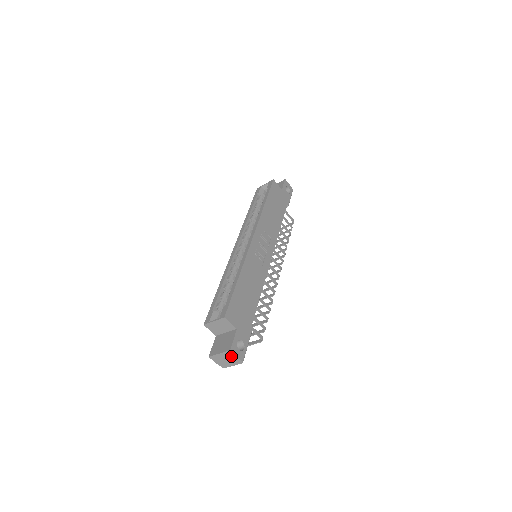
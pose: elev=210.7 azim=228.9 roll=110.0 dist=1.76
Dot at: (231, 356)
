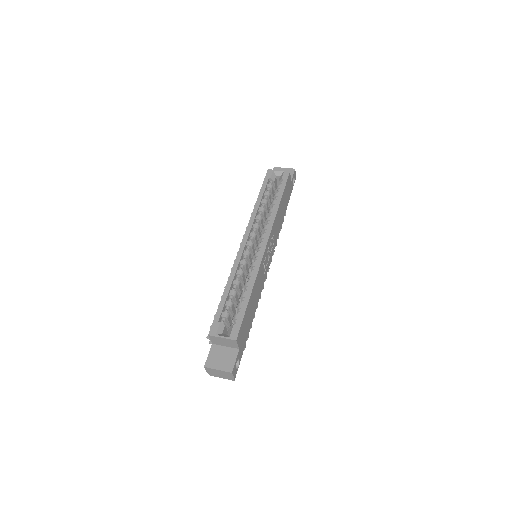
Dot at: (228, 375)
